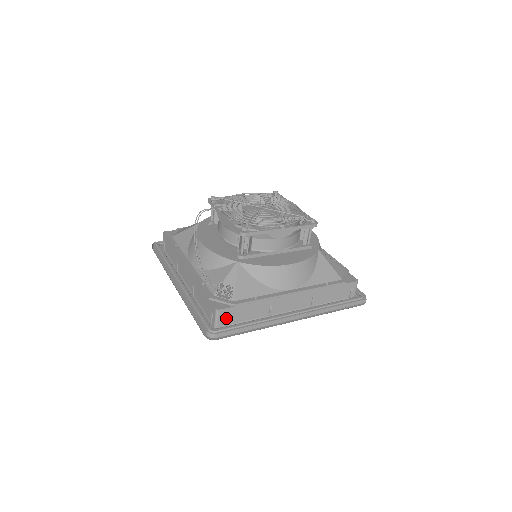
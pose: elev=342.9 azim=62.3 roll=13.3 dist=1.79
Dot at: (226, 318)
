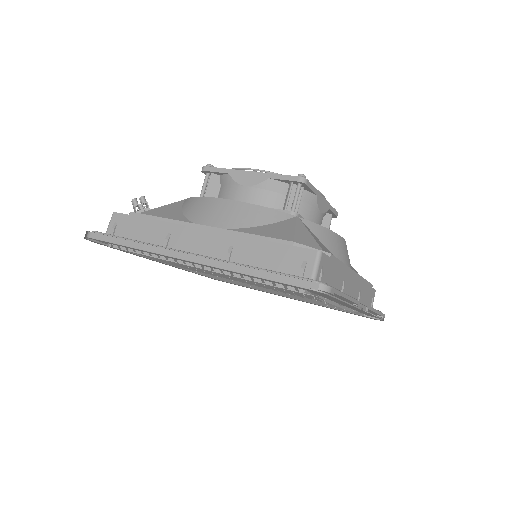
Dot at: (118, 228)
